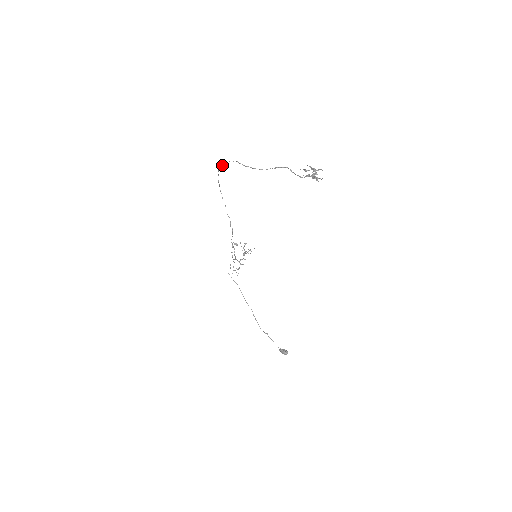
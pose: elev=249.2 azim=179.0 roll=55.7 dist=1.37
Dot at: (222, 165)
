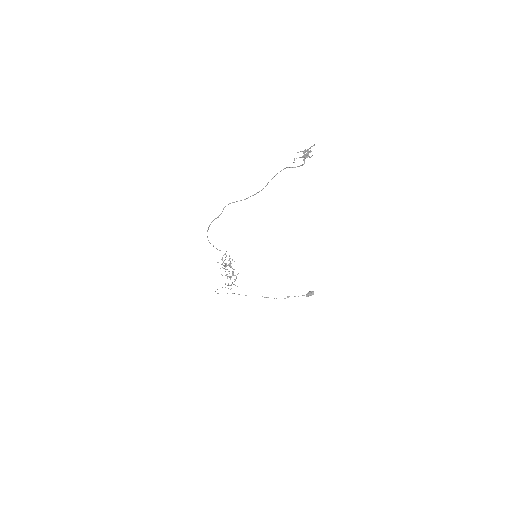
Dot at: occluded
